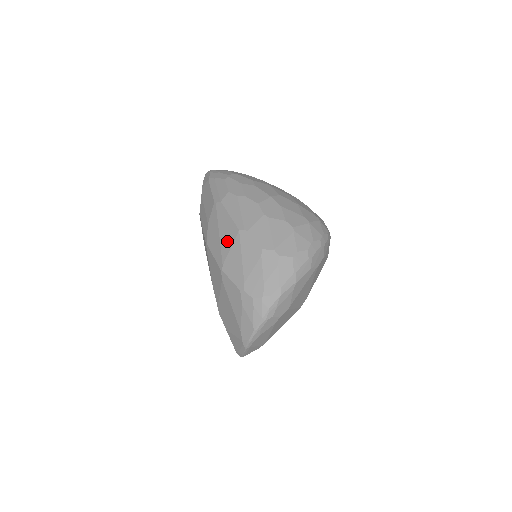
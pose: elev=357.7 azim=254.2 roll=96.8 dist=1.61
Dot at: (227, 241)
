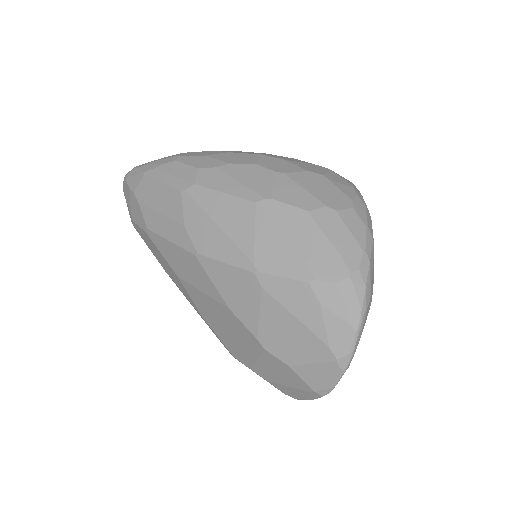
Dot at: (241, 228)
